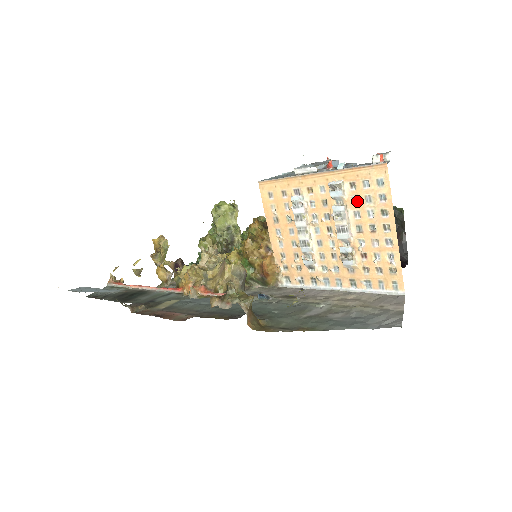
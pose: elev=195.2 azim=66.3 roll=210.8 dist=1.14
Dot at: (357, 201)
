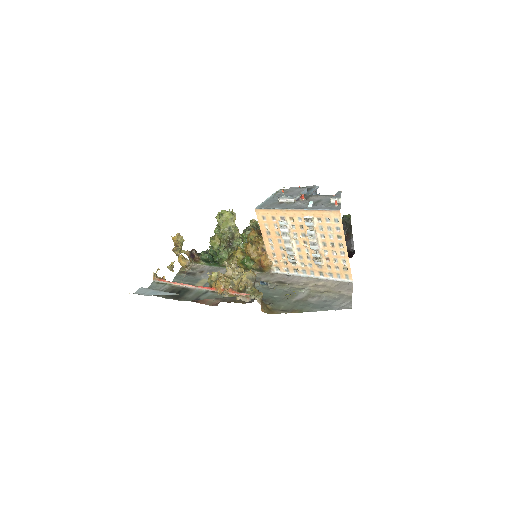
Dot at: (322, 229)
